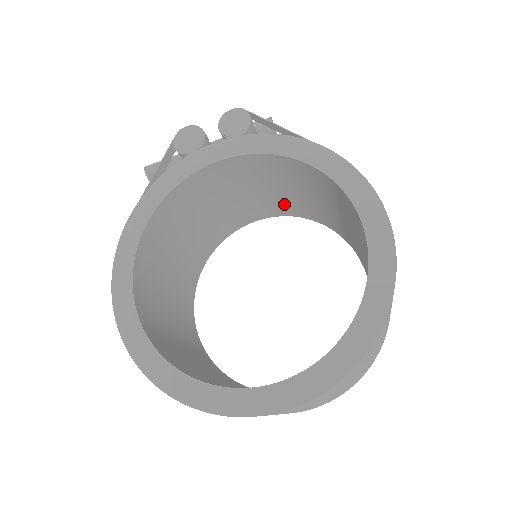
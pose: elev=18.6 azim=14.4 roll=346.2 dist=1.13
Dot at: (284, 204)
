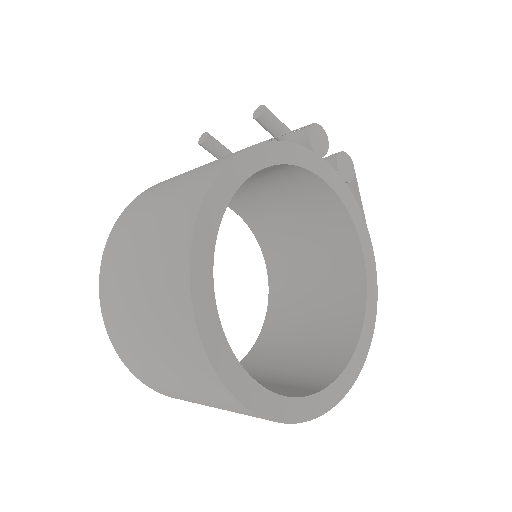
Dot at: (270, 225)
